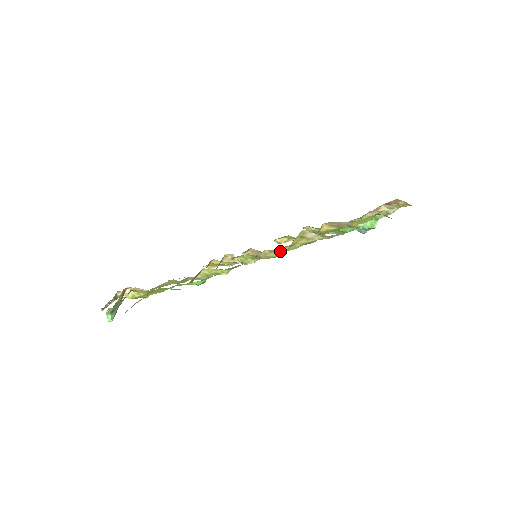
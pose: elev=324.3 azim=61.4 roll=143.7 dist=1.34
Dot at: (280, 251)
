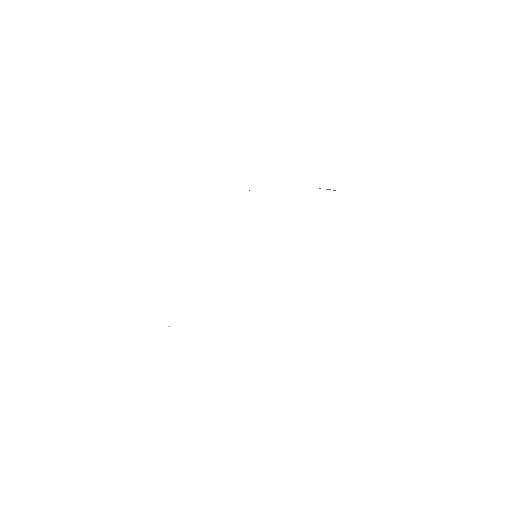
Dot at: occluded
